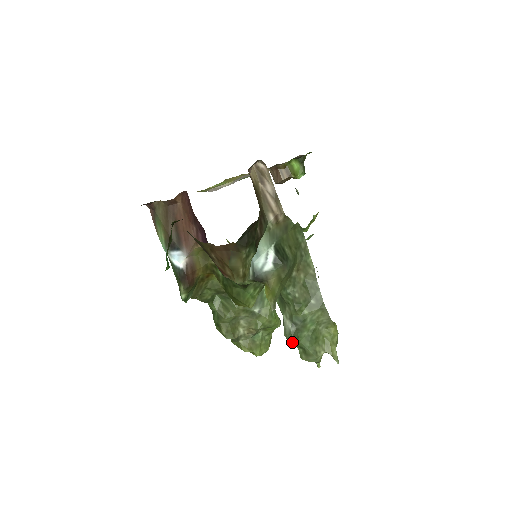
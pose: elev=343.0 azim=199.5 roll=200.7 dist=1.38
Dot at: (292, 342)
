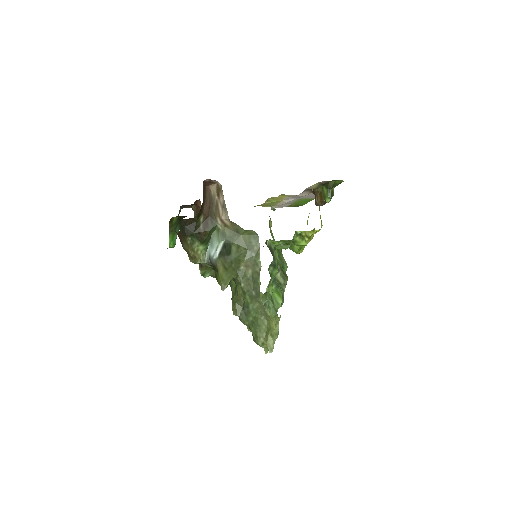
Dot at: (242, 322)
